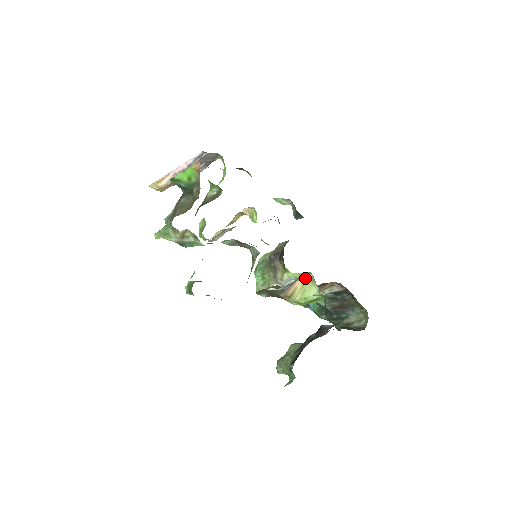
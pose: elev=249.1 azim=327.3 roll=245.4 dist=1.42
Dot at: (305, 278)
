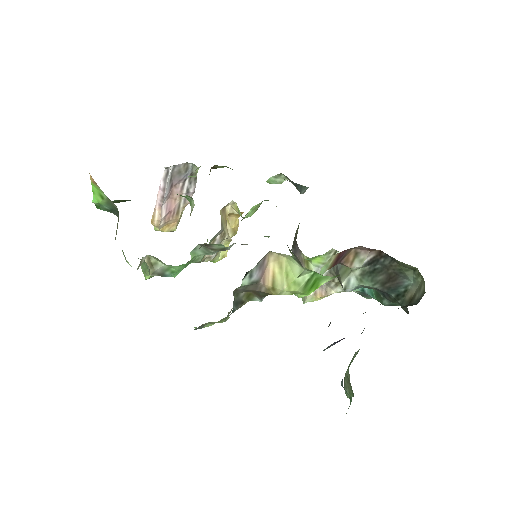
Dot at: (276, 256)
